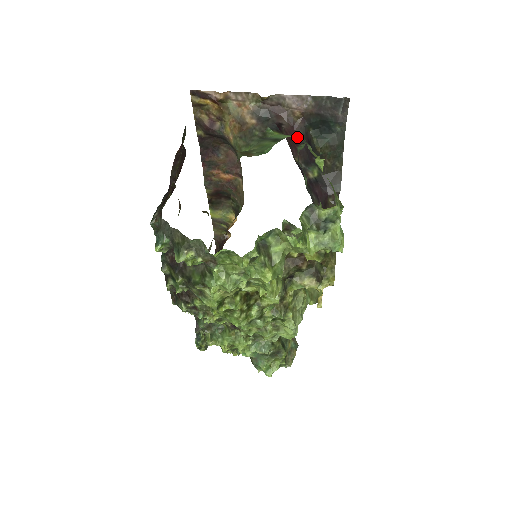
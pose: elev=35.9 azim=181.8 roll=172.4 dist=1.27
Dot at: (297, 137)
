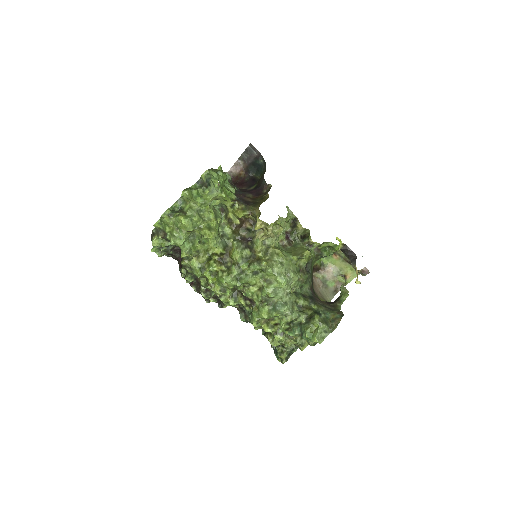
Dot at: (245, 182)
